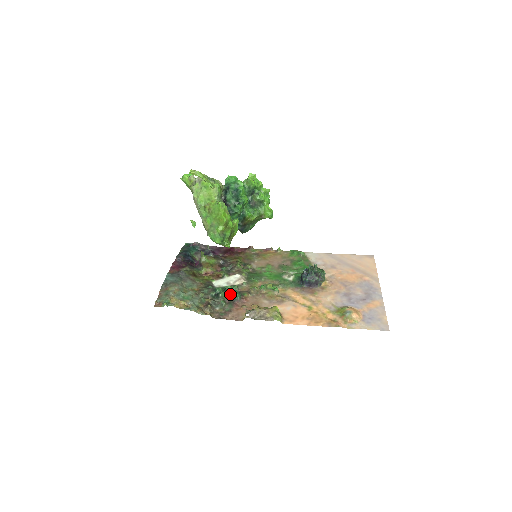
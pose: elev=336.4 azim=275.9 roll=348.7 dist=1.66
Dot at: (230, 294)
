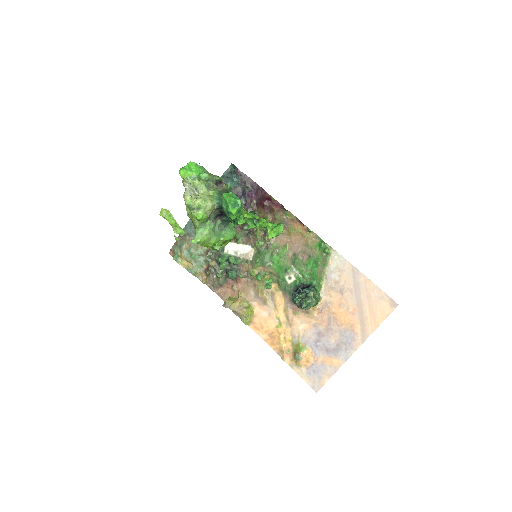
Dot at: (230, 267)
